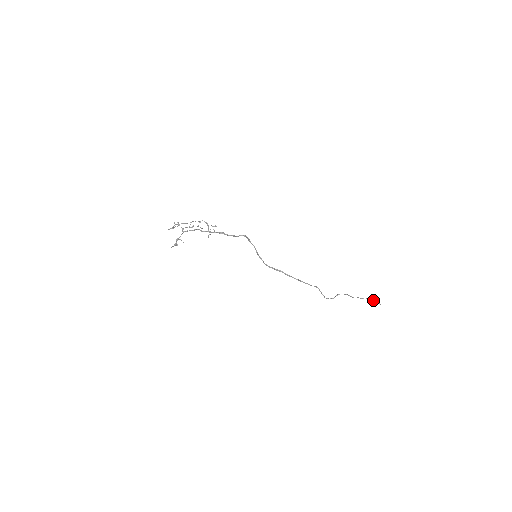
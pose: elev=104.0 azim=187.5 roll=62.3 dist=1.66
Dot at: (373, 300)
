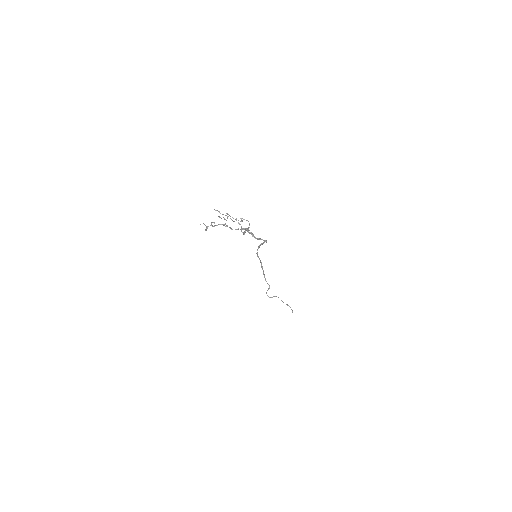
Dot at: occluded
